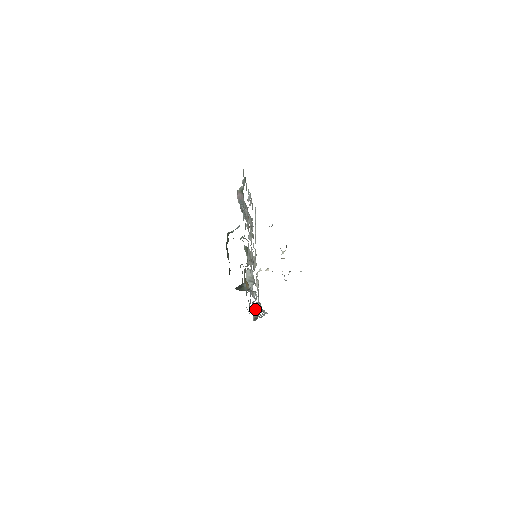
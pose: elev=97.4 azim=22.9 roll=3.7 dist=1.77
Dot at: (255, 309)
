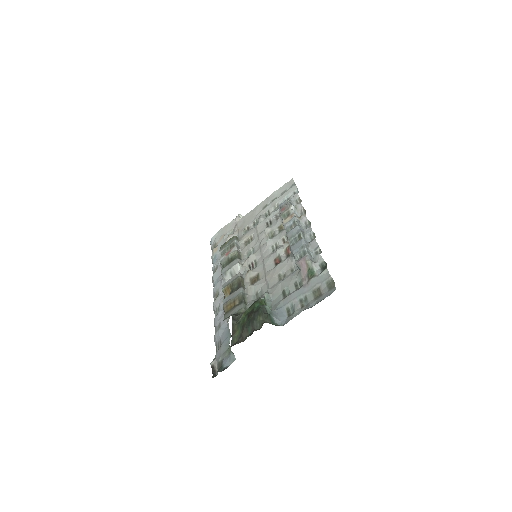
Dot at: (214, 304)
